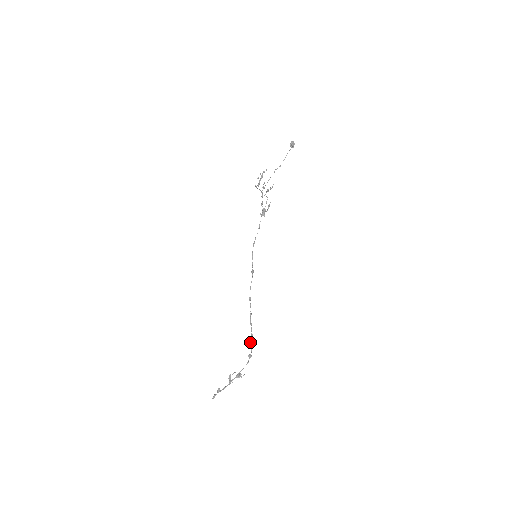
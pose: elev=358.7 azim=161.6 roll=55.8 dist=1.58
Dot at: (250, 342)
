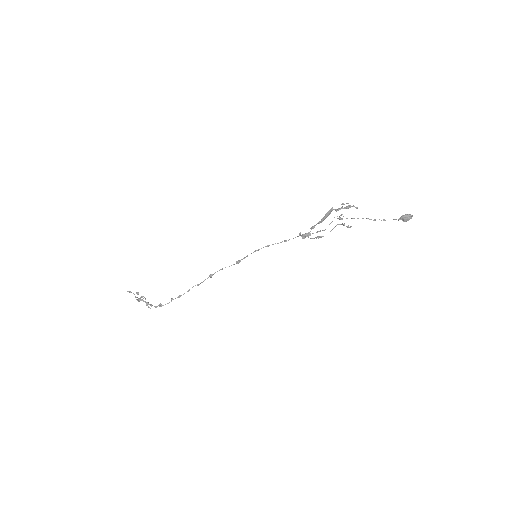
Dot at: occluded
